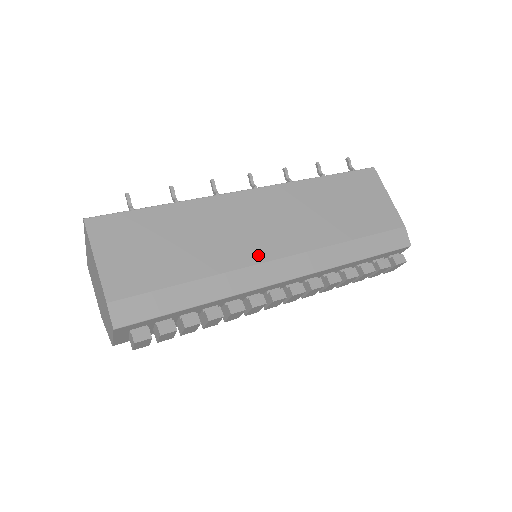
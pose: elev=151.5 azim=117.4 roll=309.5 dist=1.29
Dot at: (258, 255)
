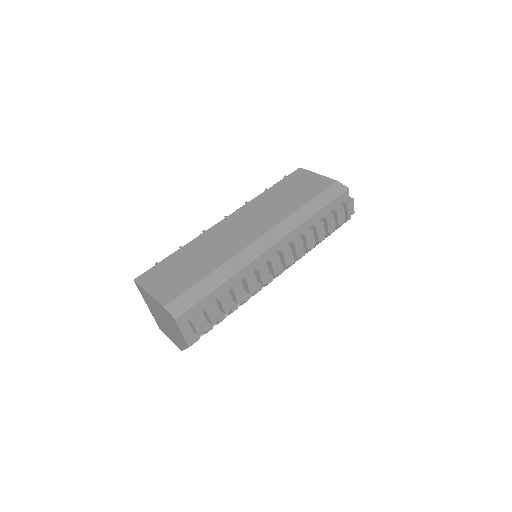
Dot at: (245, 242)
